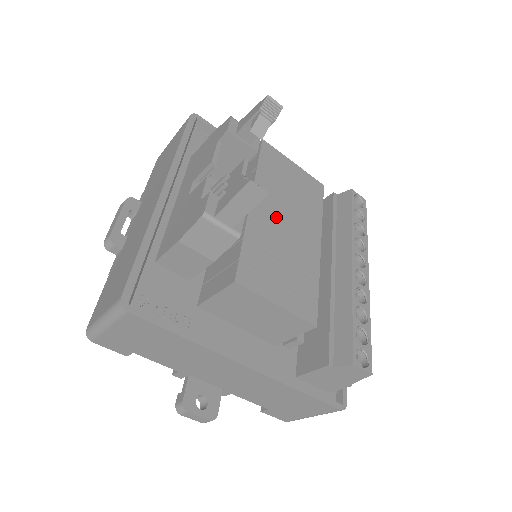
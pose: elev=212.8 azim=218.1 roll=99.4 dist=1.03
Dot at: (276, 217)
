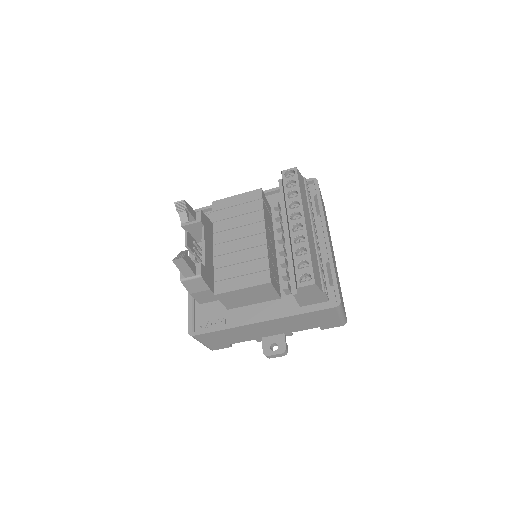
Dot at: (231, 240)
